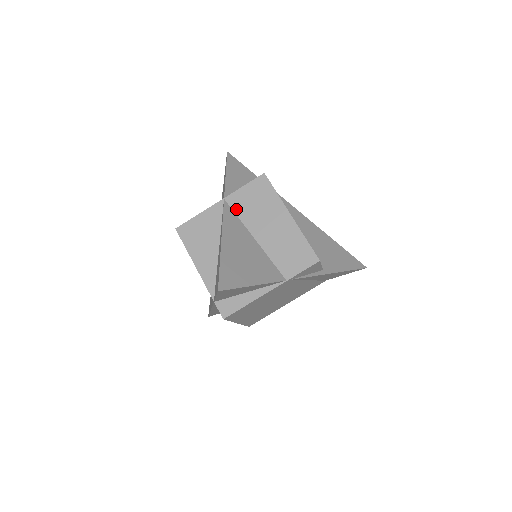
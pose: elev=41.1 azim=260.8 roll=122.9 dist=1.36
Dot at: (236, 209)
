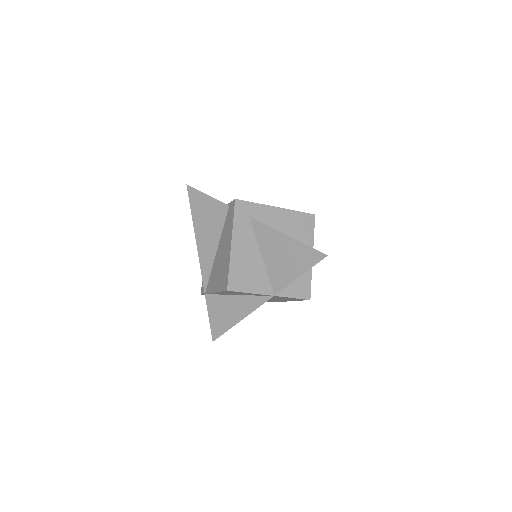
Dot at: occluded
